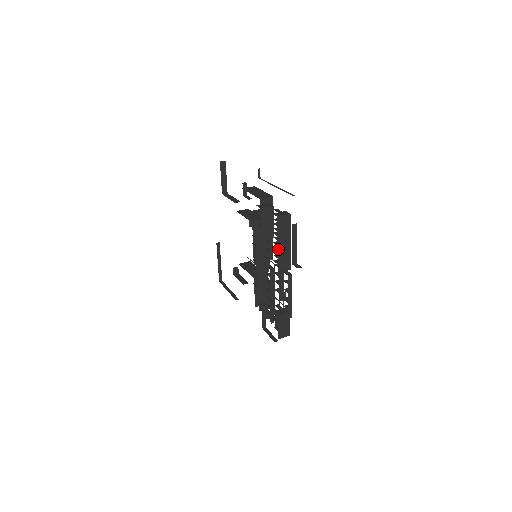
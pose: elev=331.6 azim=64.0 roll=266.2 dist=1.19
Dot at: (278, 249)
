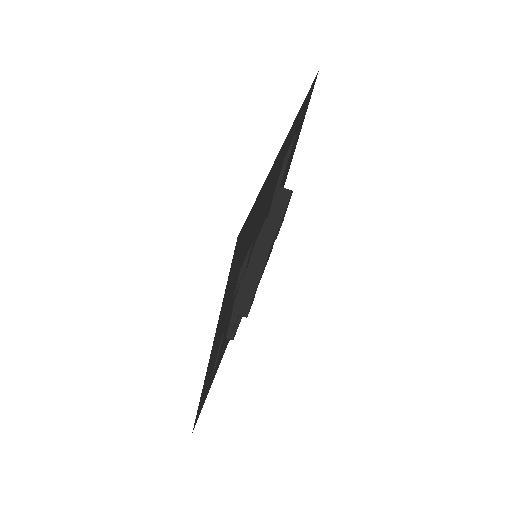
Dot at: occluded
